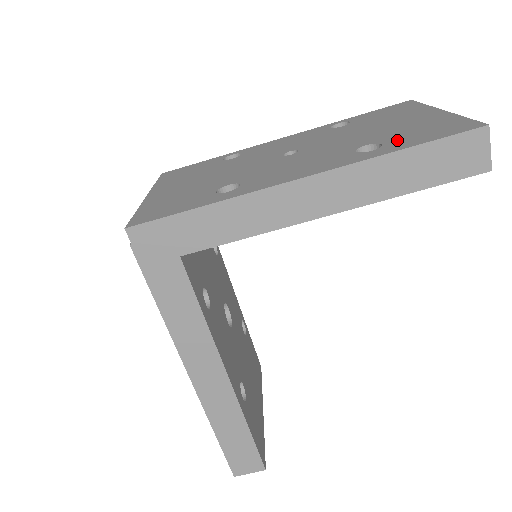
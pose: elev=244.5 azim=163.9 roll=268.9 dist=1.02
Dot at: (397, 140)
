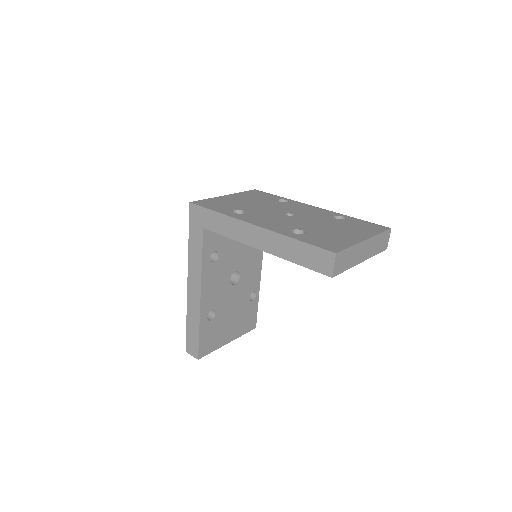
Dot at: (310, 236)
